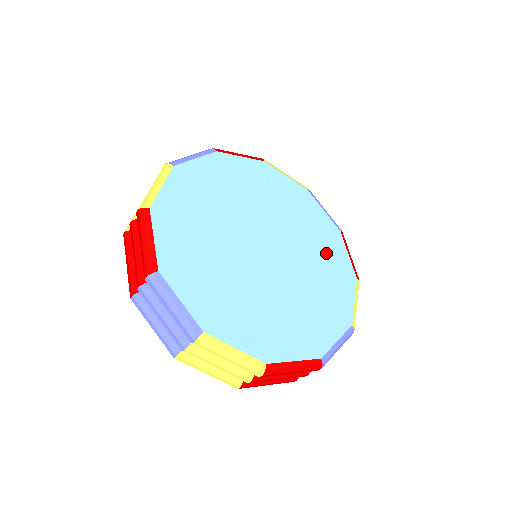
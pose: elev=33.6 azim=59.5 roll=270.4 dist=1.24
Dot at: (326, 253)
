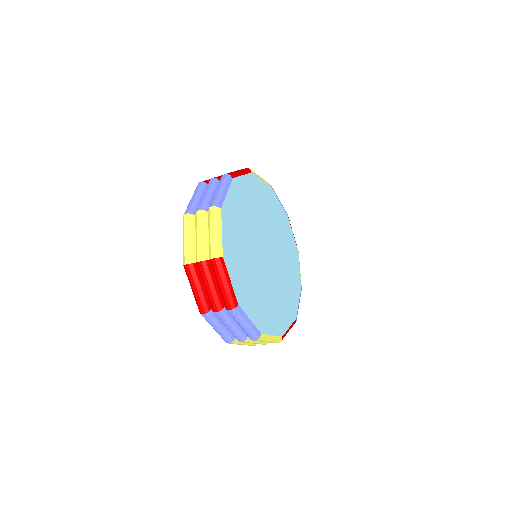
Dot at: (286, 240)
